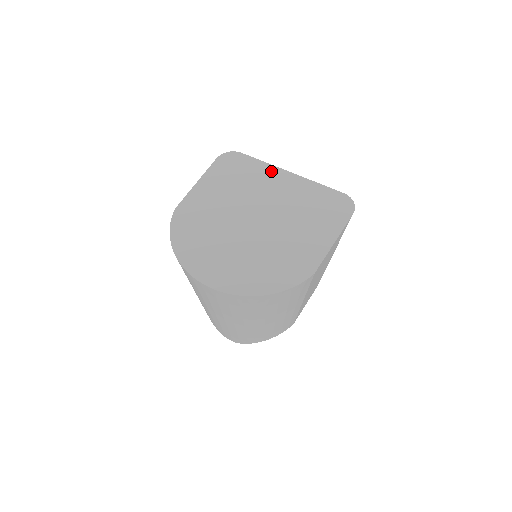
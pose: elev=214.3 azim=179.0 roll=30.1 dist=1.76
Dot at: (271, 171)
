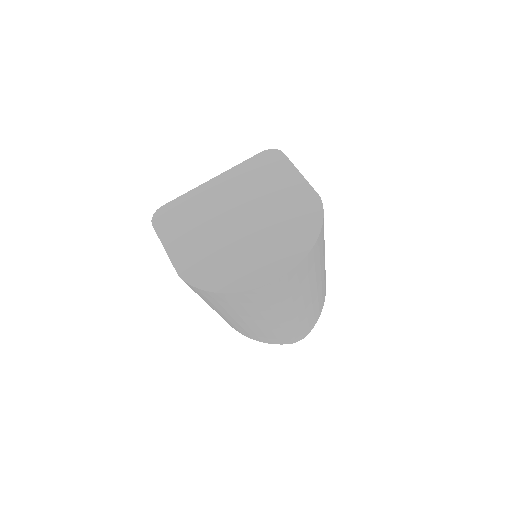
Dot at: (200, 191)
